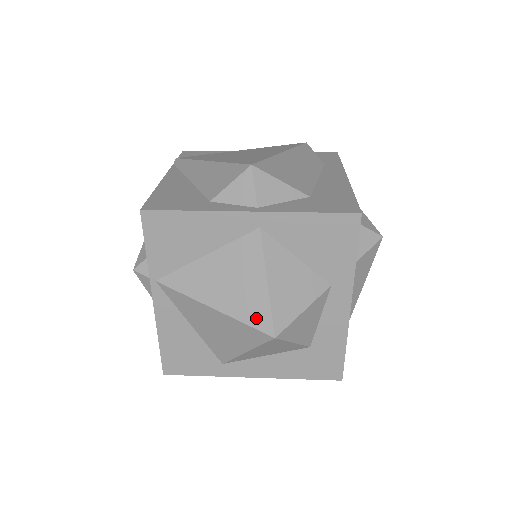
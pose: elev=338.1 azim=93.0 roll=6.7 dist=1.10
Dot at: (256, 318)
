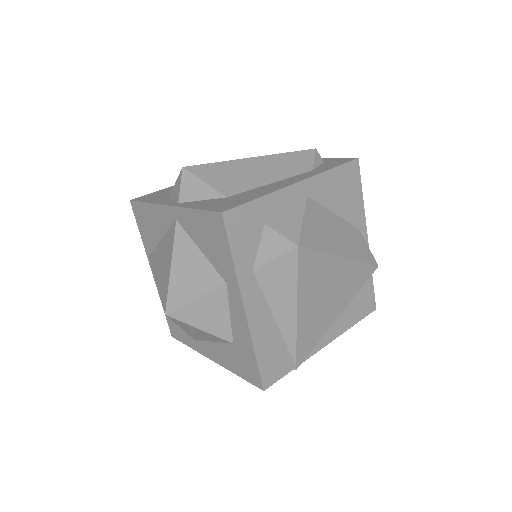
Dot at: (163, 295)
